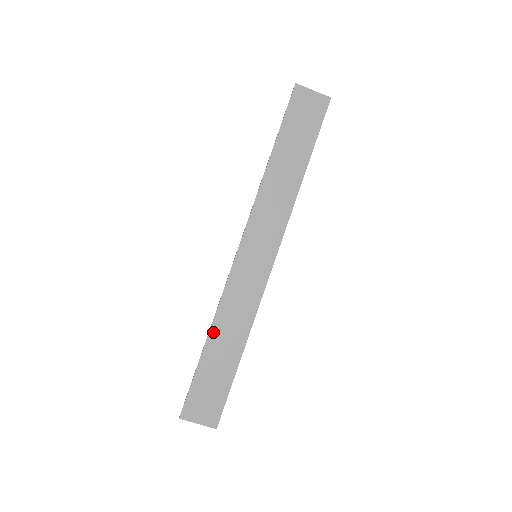
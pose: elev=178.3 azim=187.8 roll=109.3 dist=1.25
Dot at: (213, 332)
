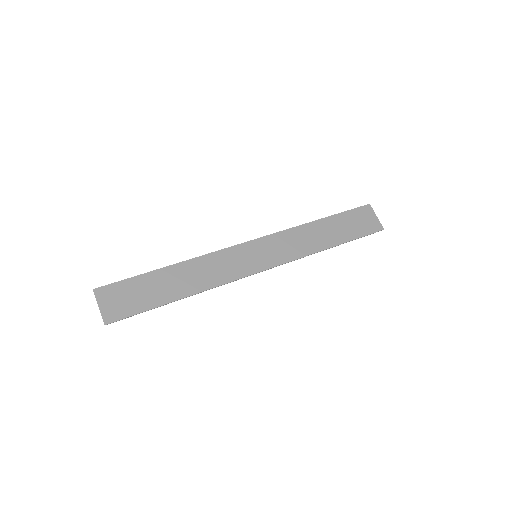
Dot at: (180, 266)
